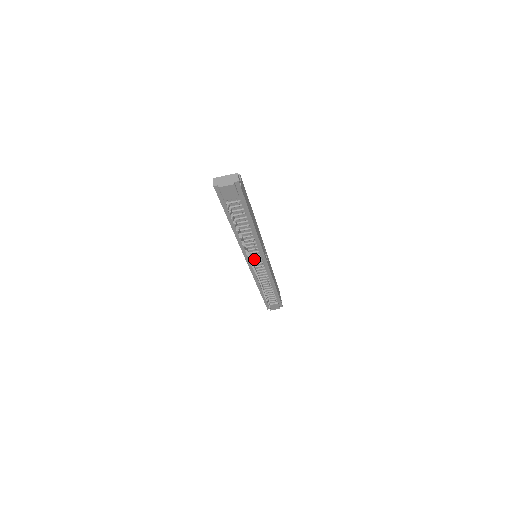
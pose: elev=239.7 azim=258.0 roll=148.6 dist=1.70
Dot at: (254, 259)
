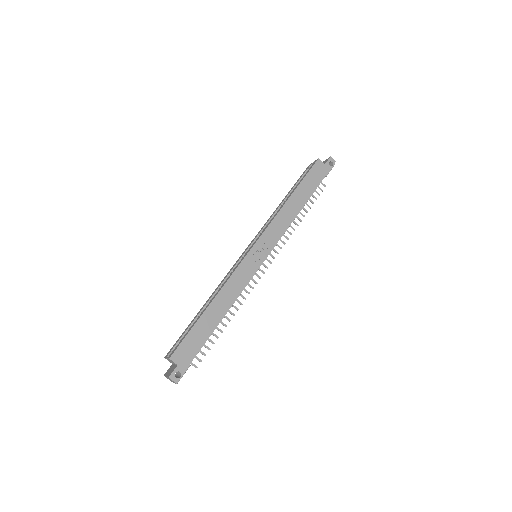
Dot at: occluded
